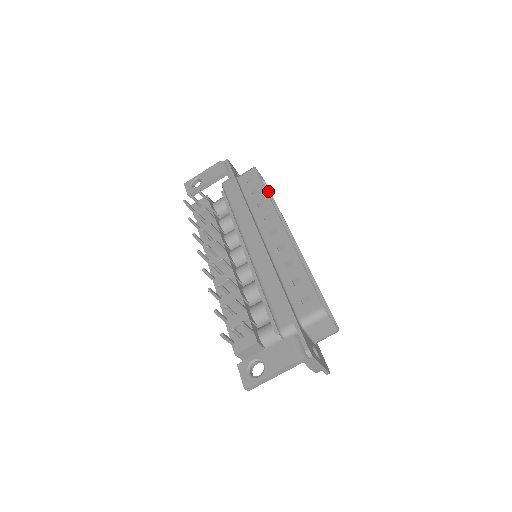
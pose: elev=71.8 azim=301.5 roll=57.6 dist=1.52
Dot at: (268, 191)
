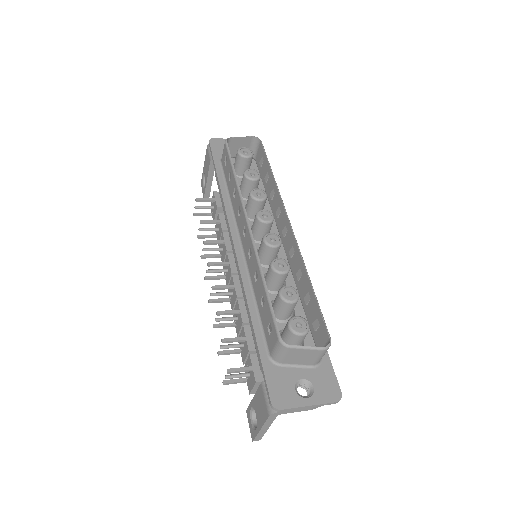
Dot at: (262, 149)
